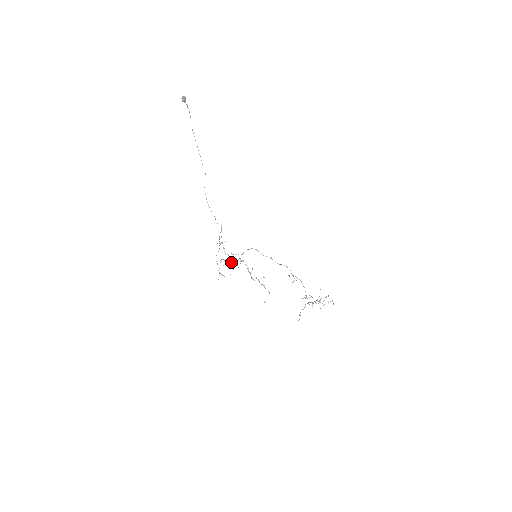
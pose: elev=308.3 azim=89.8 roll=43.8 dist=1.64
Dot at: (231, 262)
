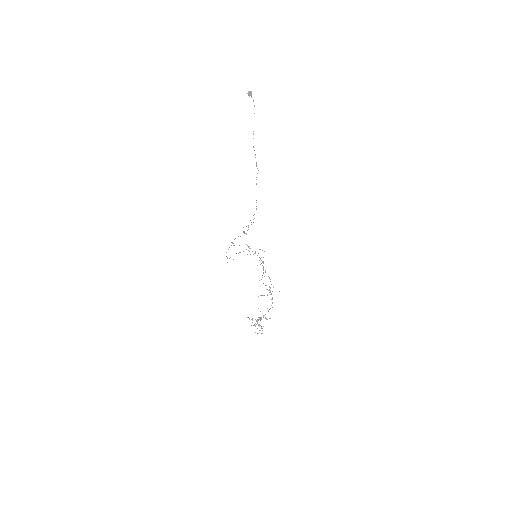
Dot at: occluded
